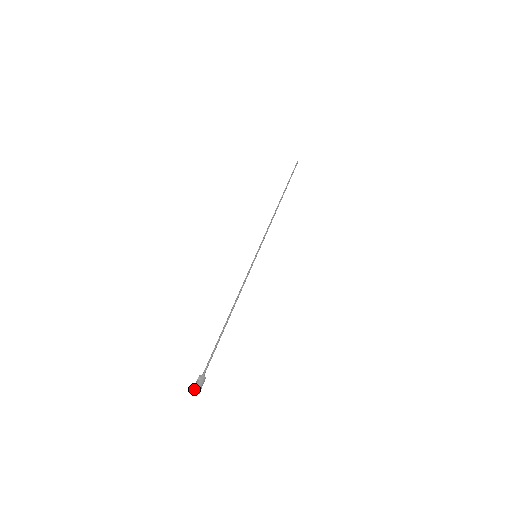
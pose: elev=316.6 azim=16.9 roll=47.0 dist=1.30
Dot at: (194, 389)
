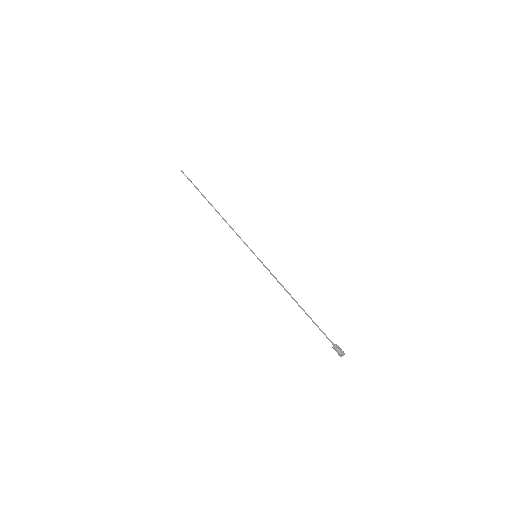
Dot at: occluded
